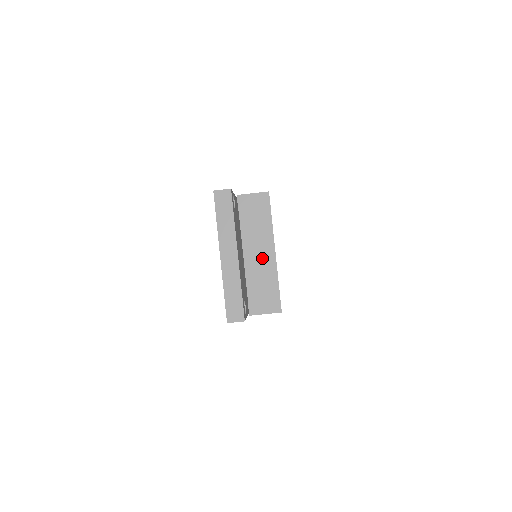
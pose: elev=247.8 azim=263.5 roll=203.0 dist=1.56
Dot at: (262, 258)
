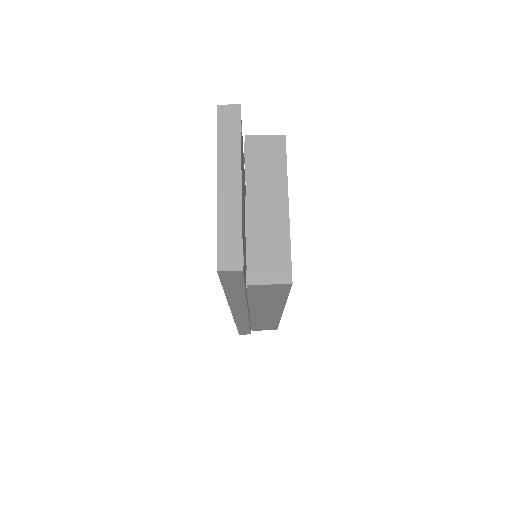
Dot at: (271, 212)
